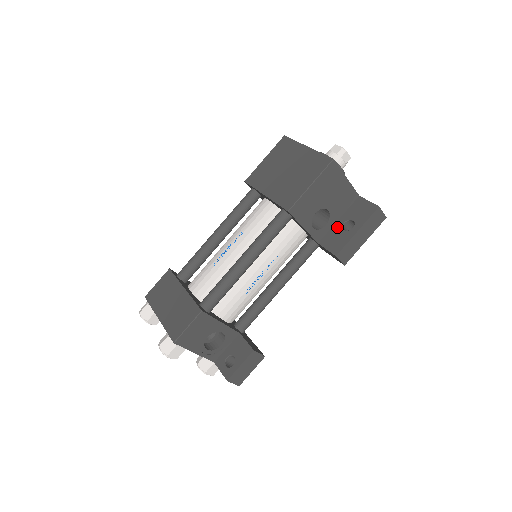
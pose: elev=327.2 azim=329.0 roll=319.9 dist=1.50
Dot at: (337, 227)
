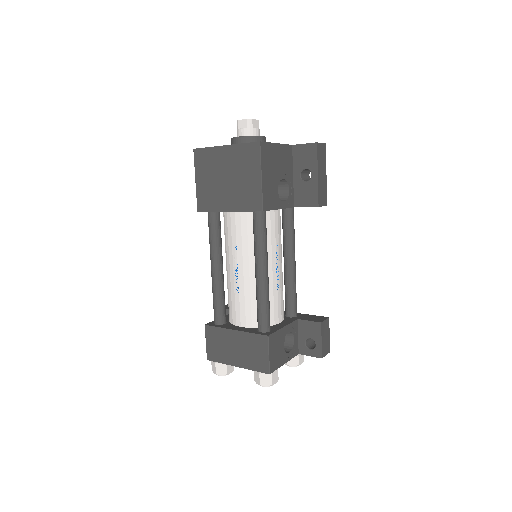
Dot at: (298, 183)
